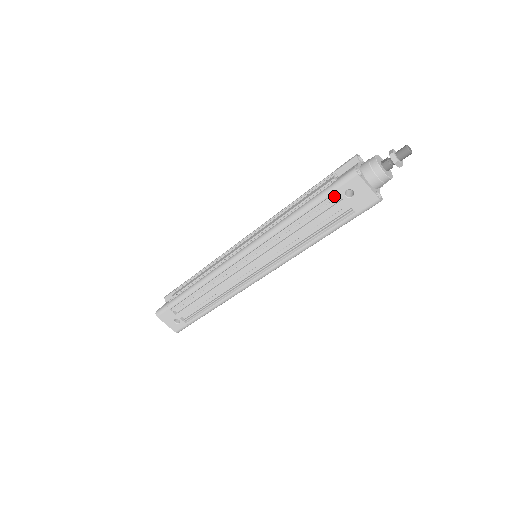
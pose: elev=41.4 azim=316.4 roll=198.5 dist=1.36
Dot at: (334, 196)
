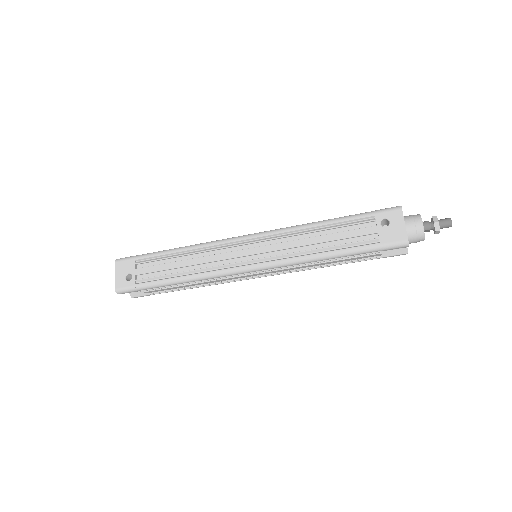
Dot at: (370, 219)
